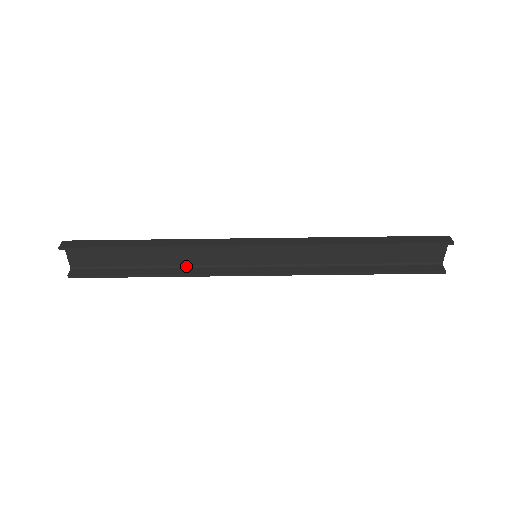
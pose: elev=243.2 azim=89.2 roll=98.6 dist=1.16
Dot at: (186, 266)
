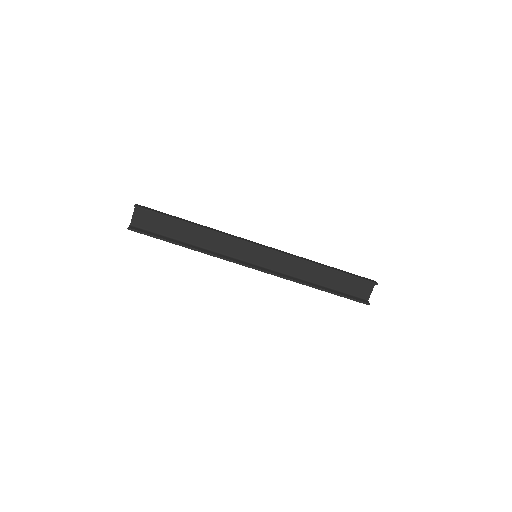
Dot at: (208, 249)
